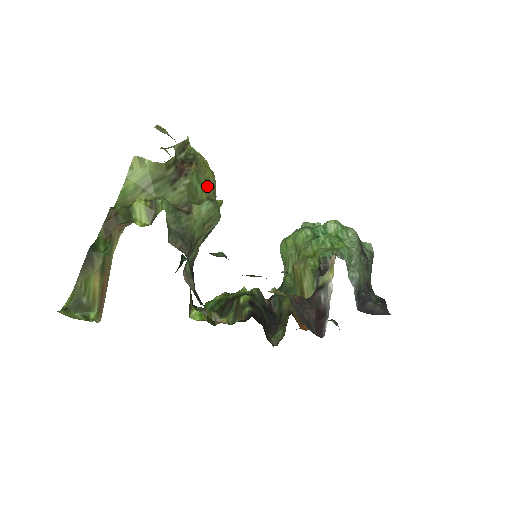
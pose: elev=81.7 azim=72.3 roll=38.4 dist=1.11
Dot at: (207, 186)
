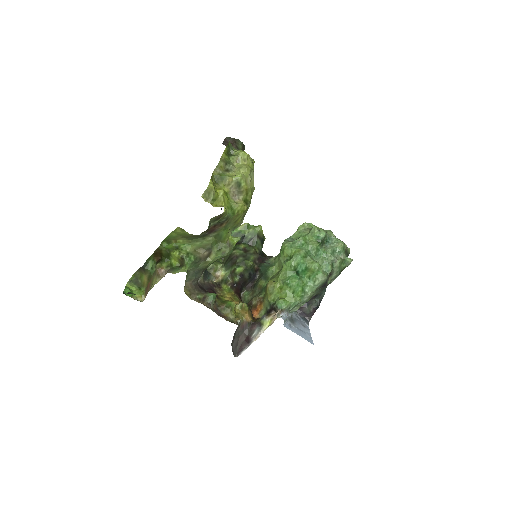
Dot at: (235, 224)
